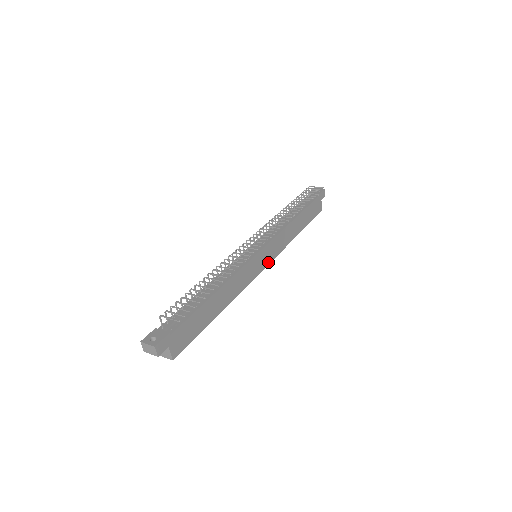
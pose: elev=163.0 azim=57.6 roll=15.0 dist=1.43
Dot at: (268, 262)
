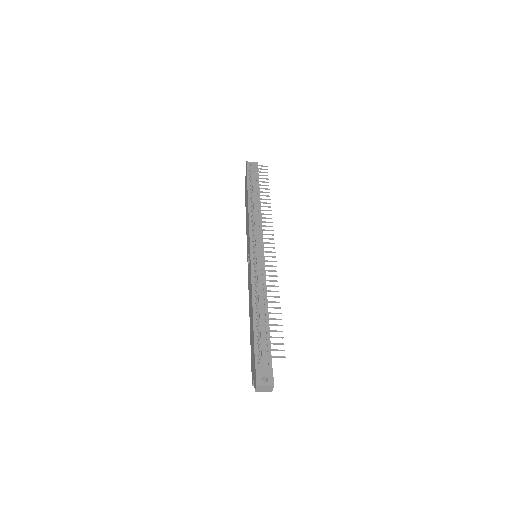
Dot at: occluded
